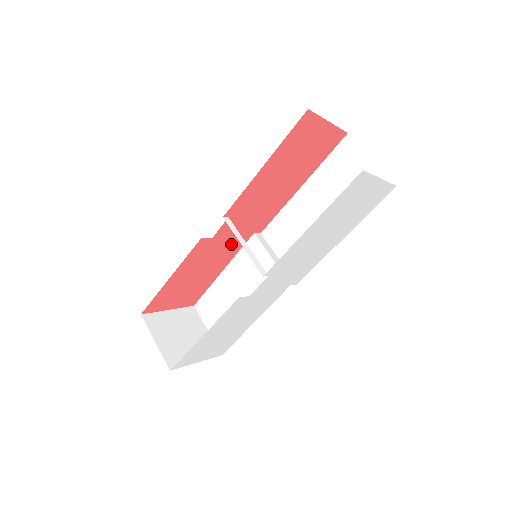
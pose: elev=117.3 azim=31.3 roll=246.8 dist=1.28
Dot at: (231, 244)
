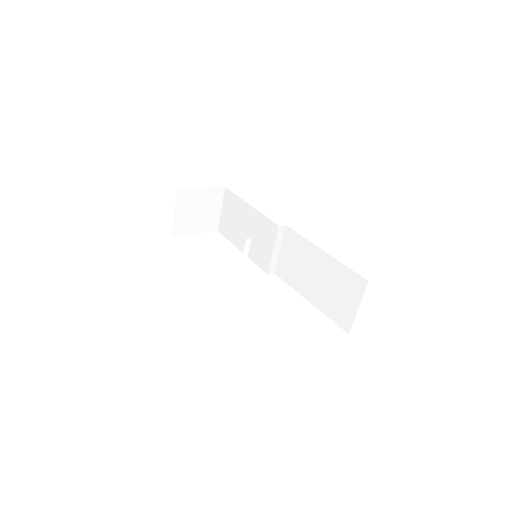
Dot at: occluded
